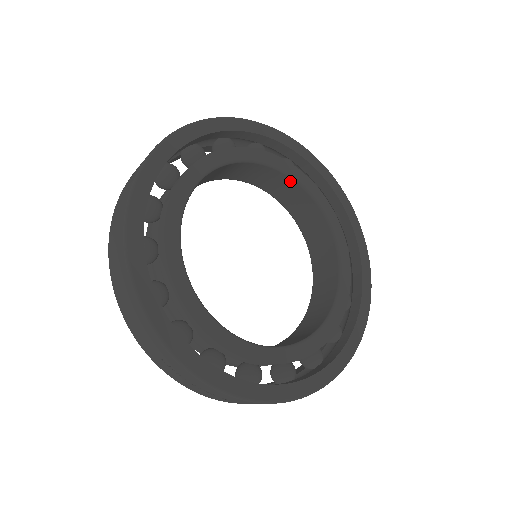
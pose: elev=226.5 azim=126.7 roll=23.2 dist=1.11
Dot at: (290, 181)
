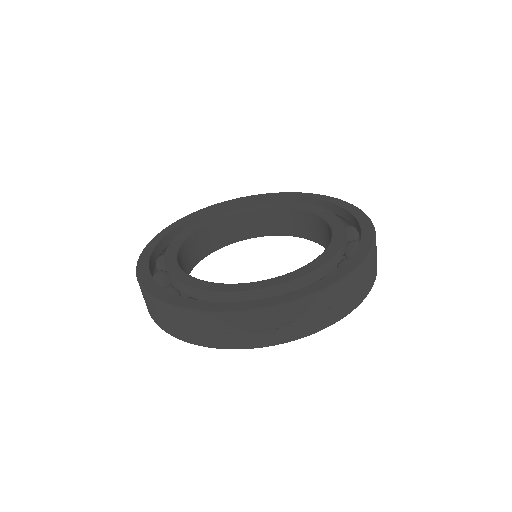
Dot at: (249, 213)
